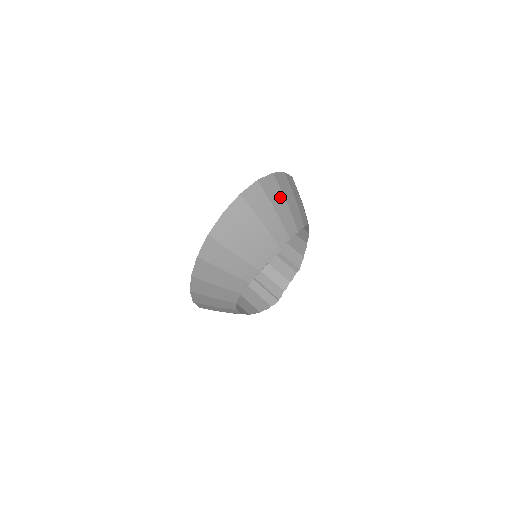
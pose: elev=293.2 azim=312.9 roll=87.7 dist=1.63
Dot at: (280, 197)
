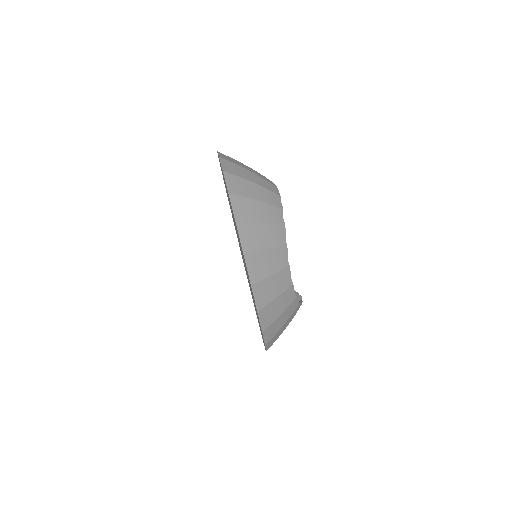
Dot at: occluded
